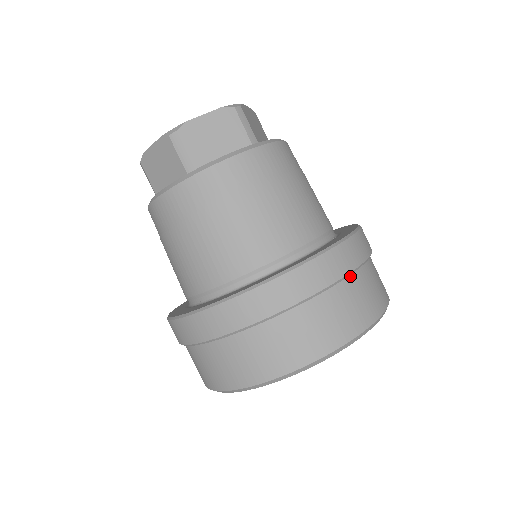
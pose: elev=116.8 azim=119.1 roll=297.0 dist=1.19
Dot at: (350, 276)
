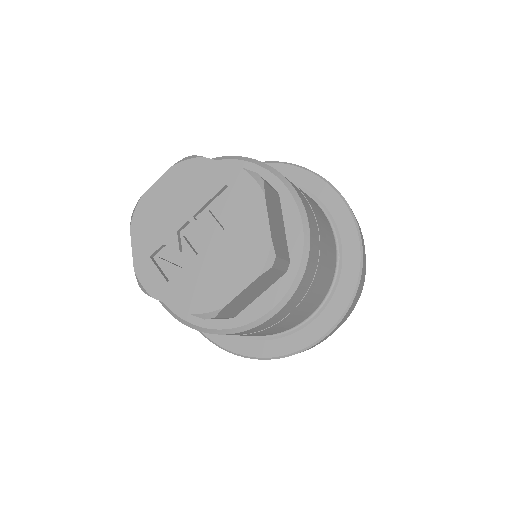
Dot at: occluded
